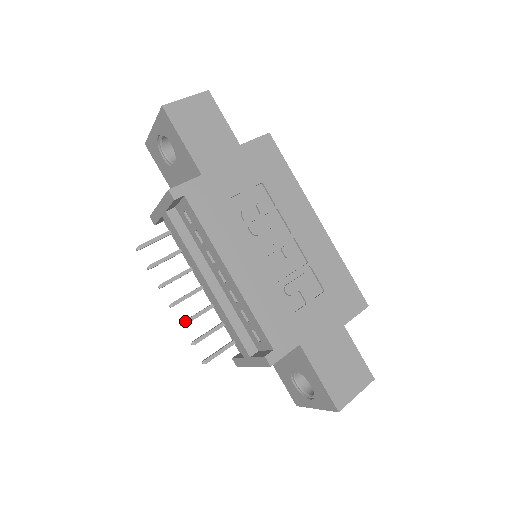
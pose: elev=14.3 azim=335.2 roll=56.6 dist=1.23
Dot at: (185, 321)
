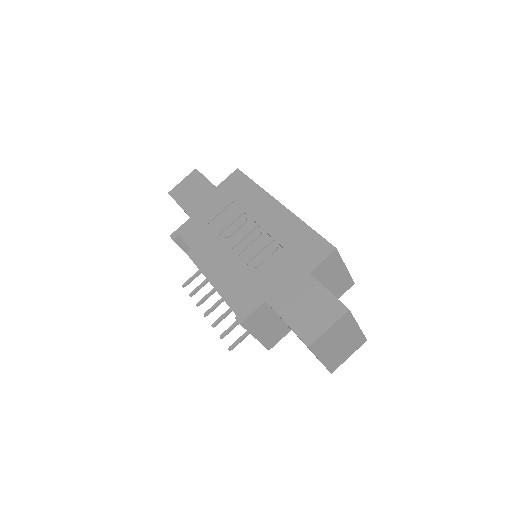
Dot at: (214, 322)
